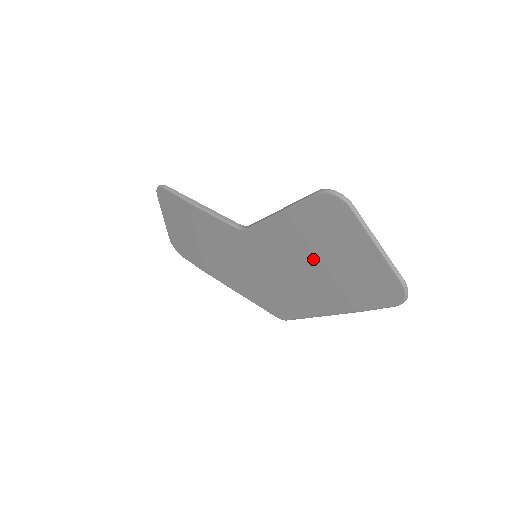
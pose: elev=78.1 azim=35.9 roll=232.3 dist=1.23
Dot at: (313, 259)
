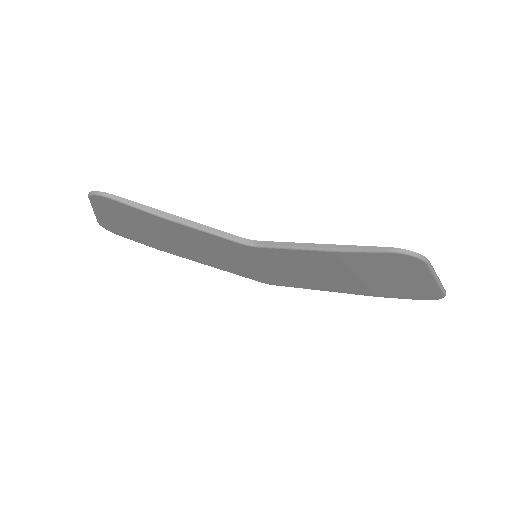
Dot at: (346, 274)
